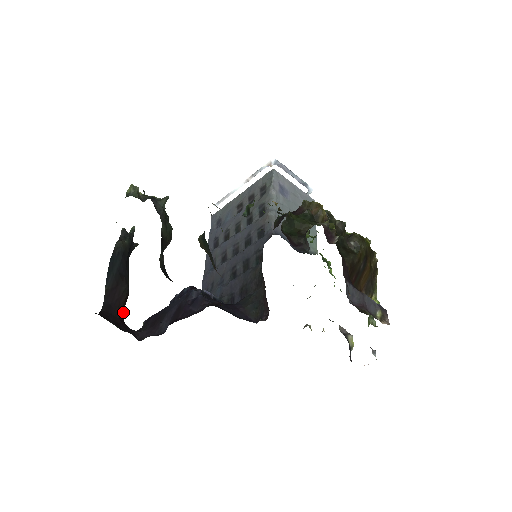
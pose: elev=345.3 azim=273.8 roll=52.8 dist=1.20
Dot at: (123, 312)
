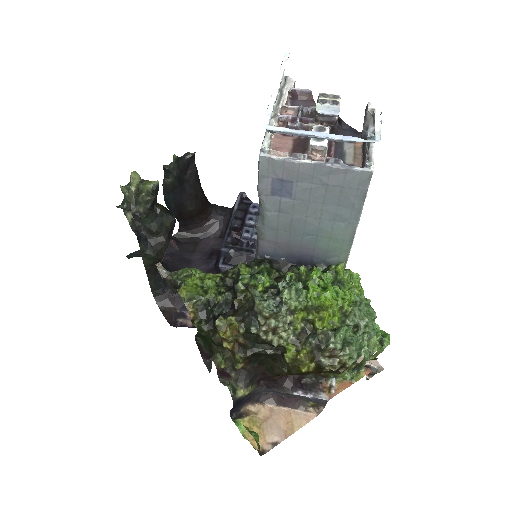
Dot at: (204, 212)
